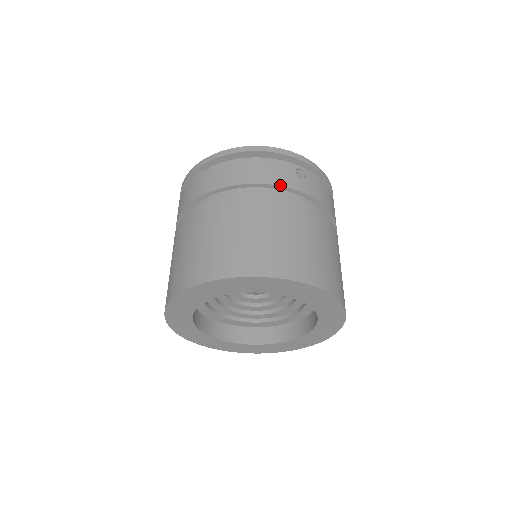
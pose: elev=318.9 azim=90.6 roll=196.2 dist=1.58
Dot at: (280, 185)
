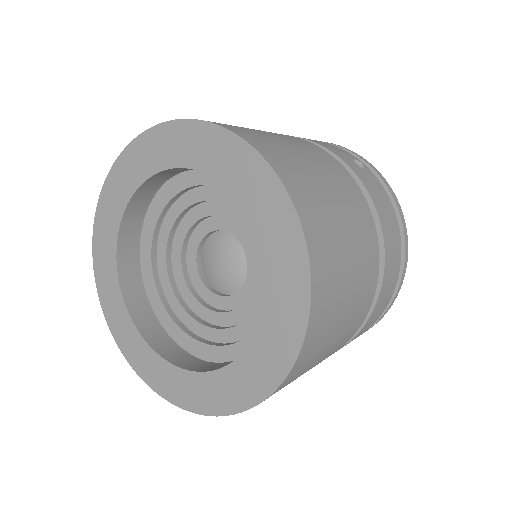
Dot at: (321, 145)
